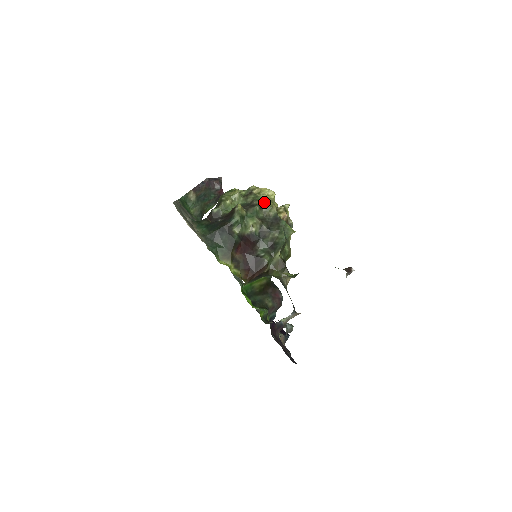
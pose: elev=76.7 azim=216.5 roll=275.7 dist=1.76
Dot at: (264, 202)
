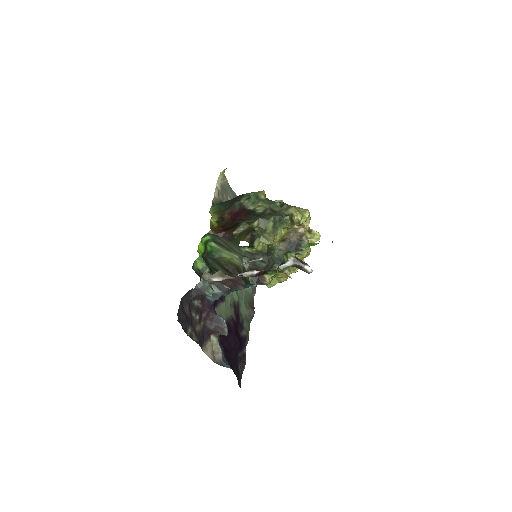
Dot at: (289, 205)
